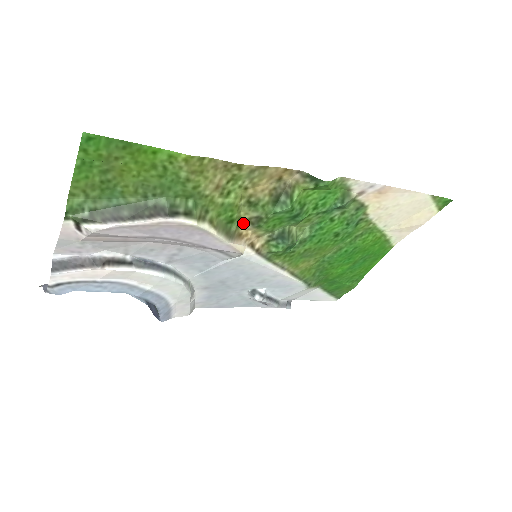
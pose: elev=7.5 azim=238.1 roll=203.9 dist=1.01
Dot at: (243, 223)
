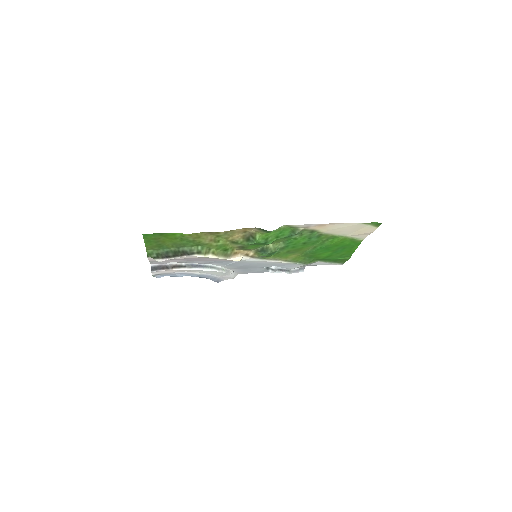
Dot at: (235, 248)
